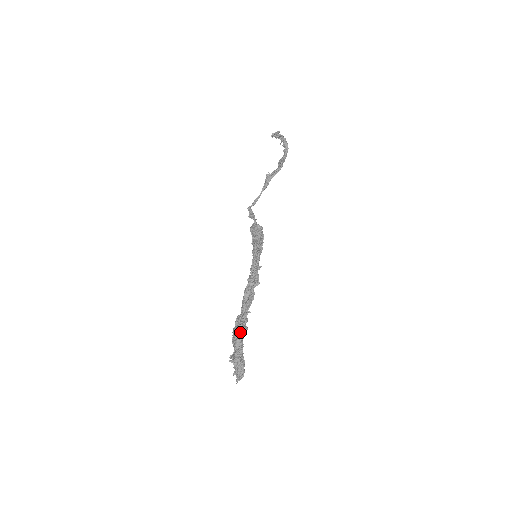
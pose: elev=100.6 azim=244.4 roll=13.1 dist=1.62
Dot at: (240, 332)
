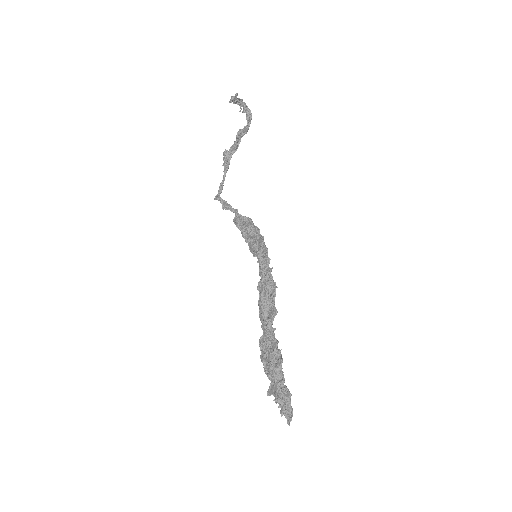
Dot at: (273, 358)
